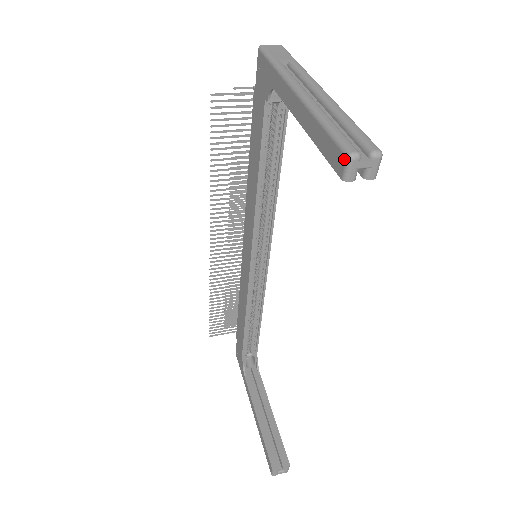
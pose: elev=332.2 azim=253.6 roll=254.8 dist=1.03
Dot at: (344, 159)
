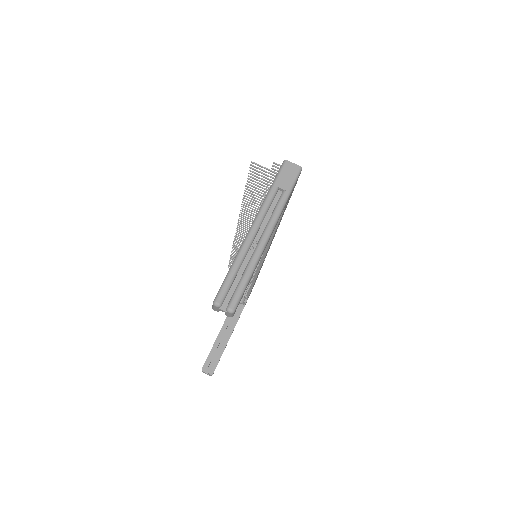
Dot at: (214, 301)
